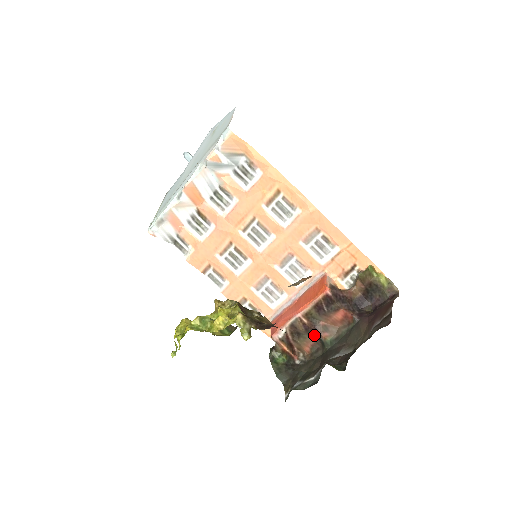
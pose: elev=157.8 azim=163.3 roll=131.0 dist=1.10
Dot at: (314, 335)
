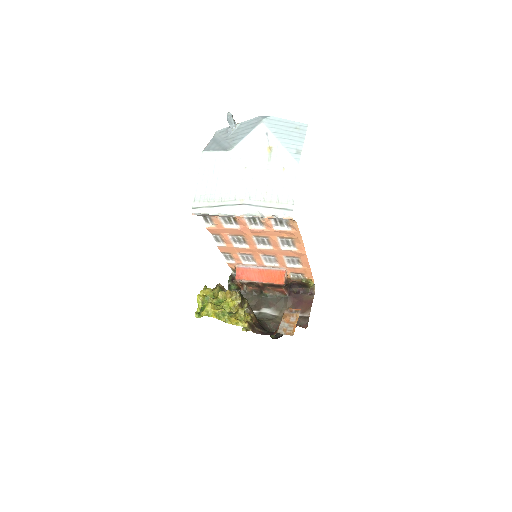
Dot at: (260, 288)
